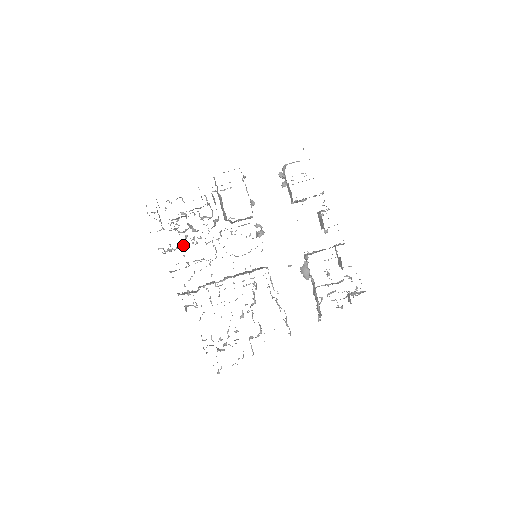
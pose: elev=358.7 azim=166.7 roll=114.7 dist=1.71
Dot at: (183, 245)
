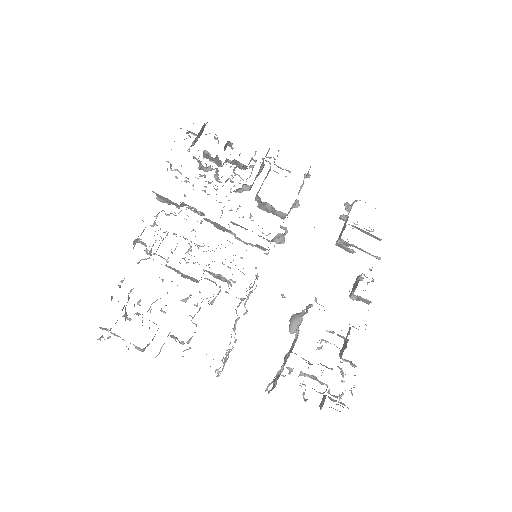
Dot at: occluded
